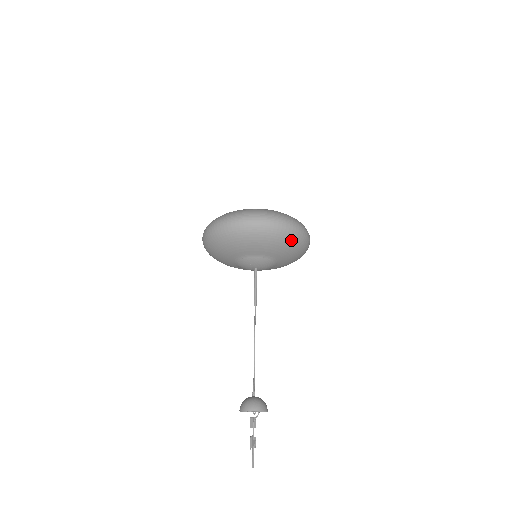
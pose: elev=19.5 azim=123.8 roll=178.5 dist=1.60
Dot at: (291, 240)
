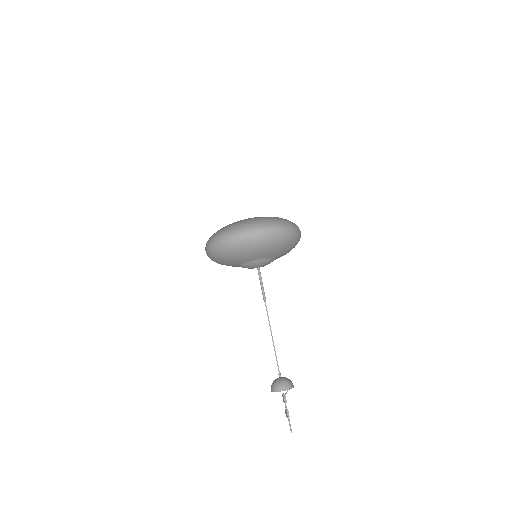
Dot at: occluded
